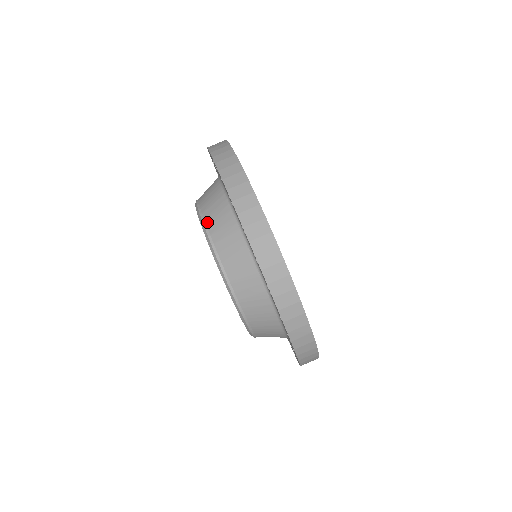
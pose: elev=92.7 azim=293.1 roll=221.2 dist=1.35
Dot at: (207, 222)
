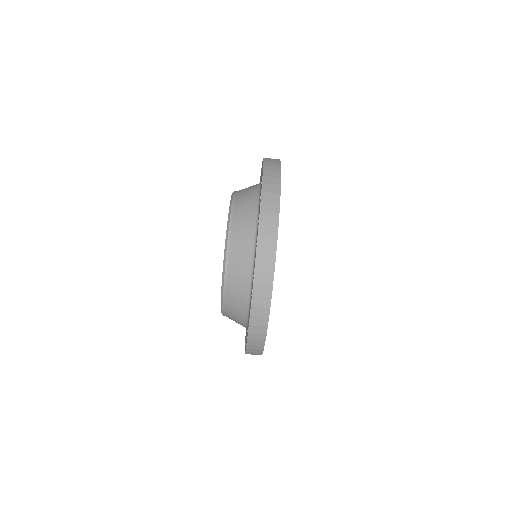
Dot at: (236, 197)
